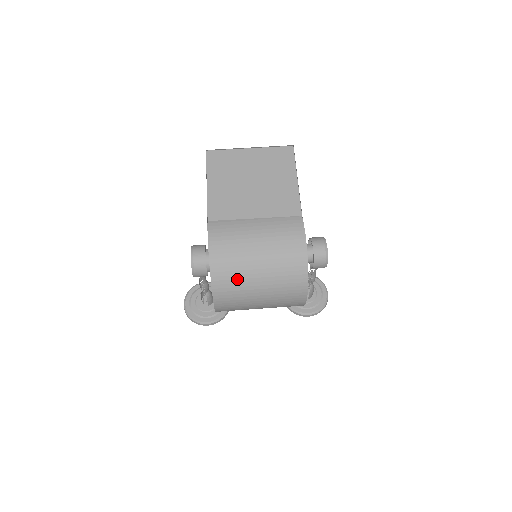
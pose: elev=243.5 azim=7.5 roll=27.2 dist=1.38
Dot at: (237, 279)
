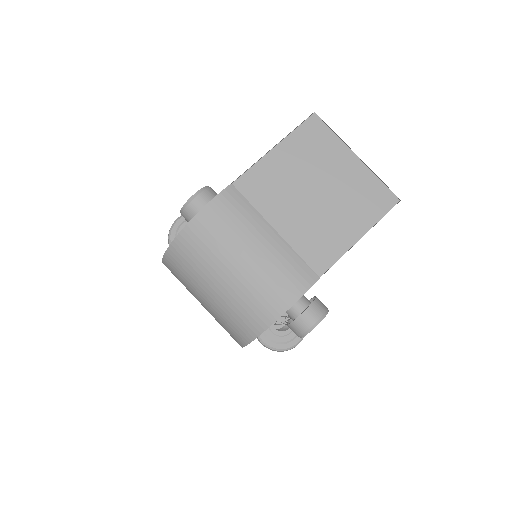
Dot at: (196, 265)
